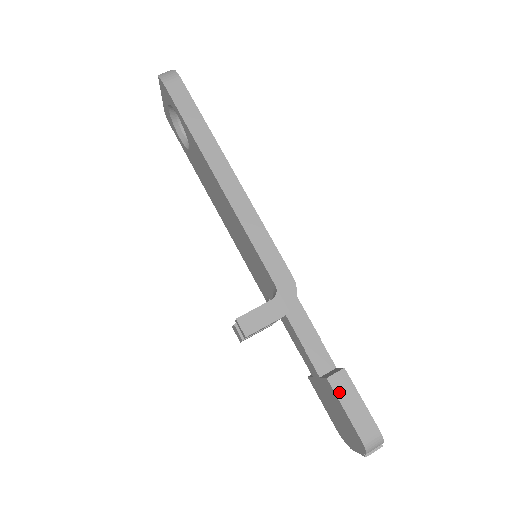
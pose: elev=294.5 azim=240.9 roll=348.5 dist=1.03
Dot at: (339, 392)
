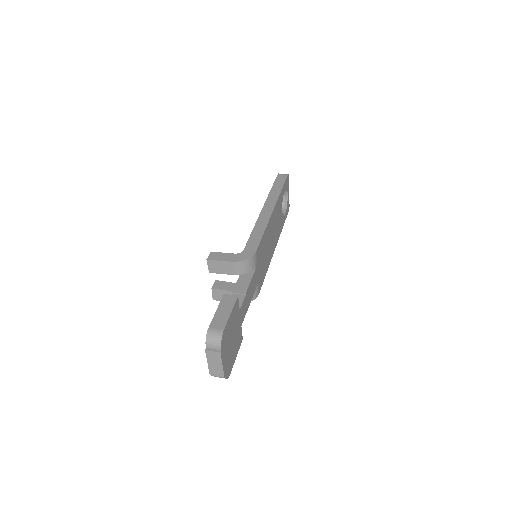
Dot at: (223, 302)
